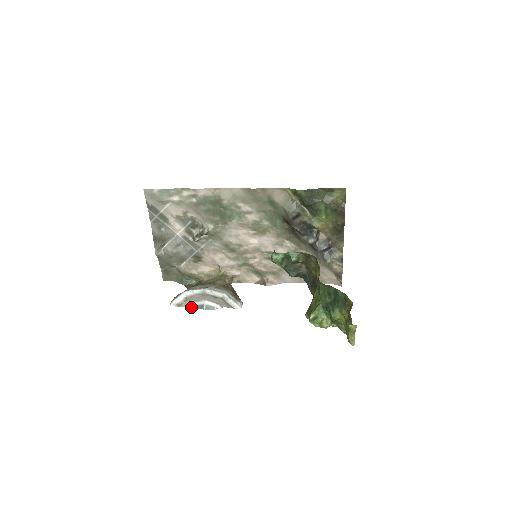
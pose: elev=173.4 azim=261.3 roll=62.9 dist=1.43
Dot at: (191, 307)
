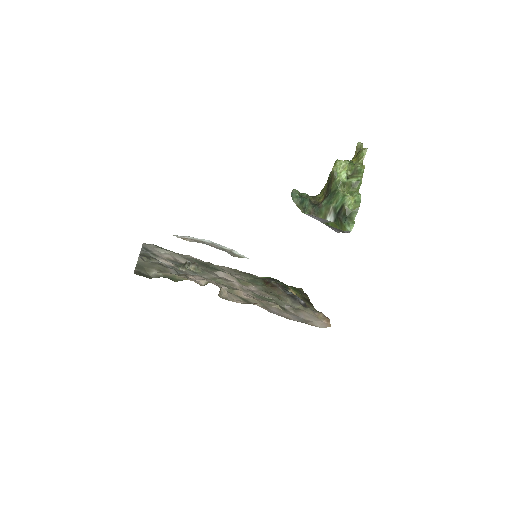
Dot at: (197, 242)
